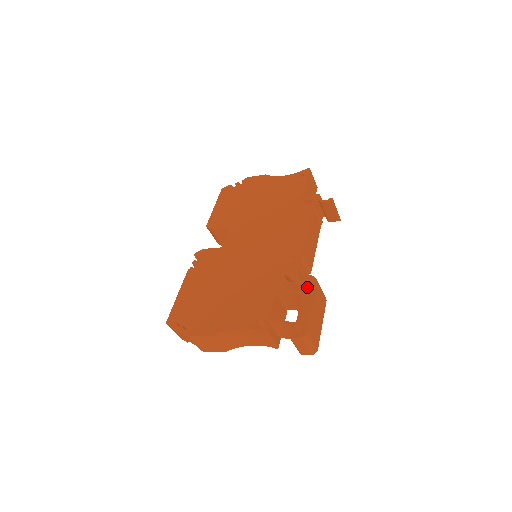
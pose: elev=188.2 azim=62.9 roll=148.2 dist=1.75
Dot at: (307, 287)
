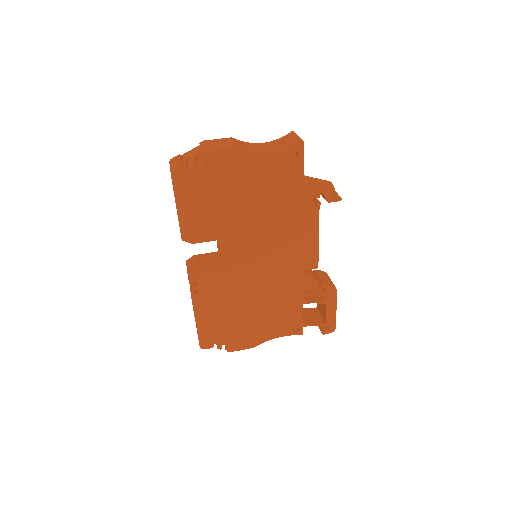
Dot at: (330, 297)
